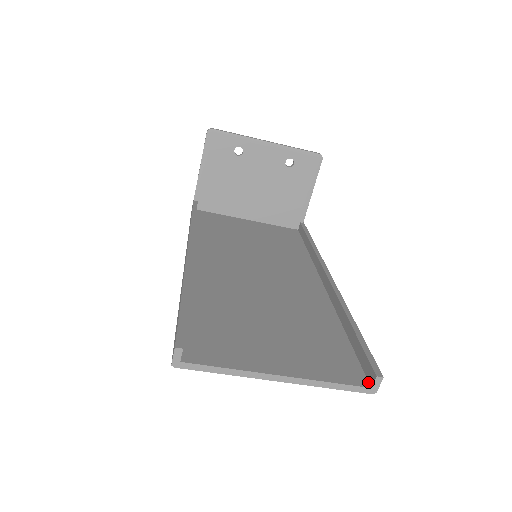
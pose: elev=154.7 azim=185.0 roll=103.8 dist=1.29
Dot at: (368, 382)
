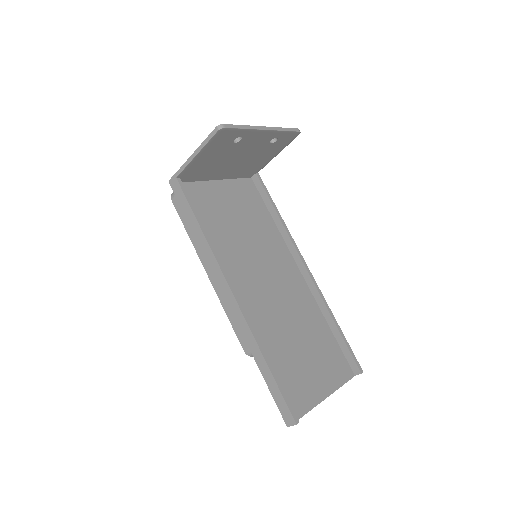
Dot at: (353, 372)
